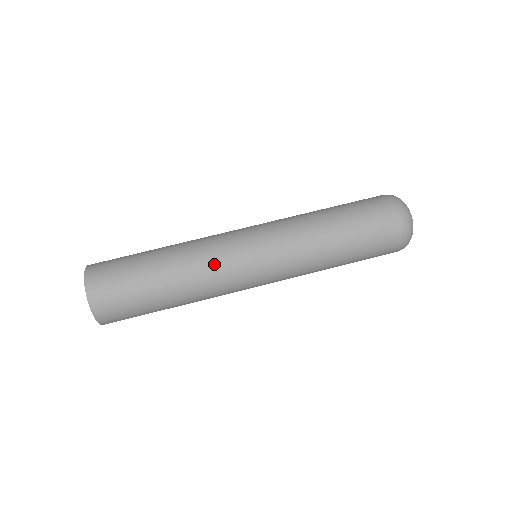
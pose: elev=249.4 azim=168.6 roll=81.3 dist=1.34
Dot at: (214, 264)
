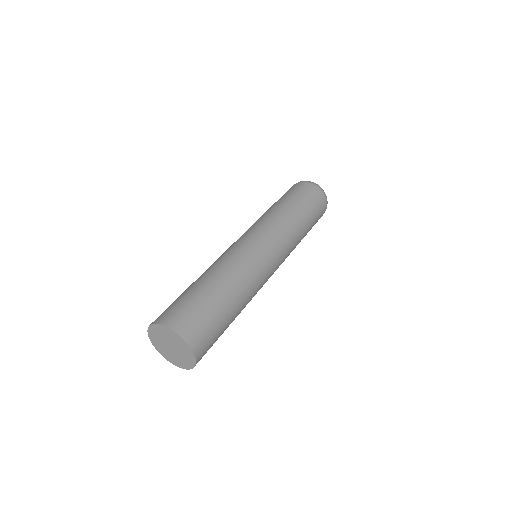
Dot at: (244, 260)
